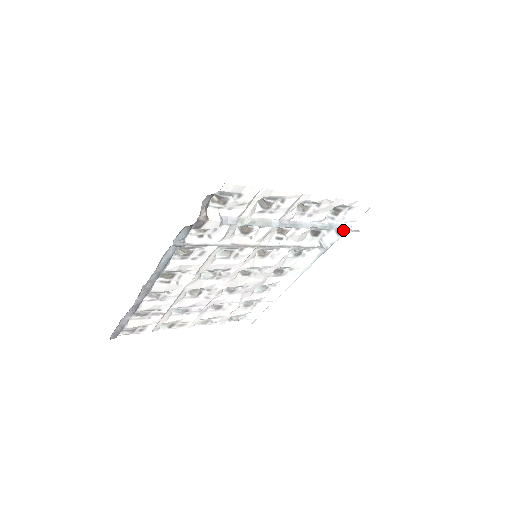
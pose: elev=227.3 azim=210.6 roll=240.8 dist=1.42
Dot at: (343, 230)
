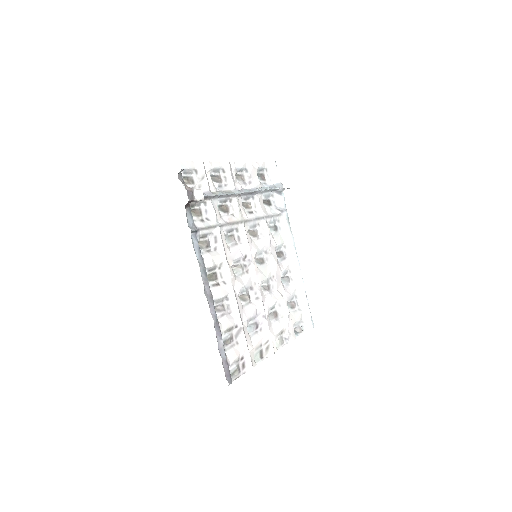
Dot at: (279, 187)
